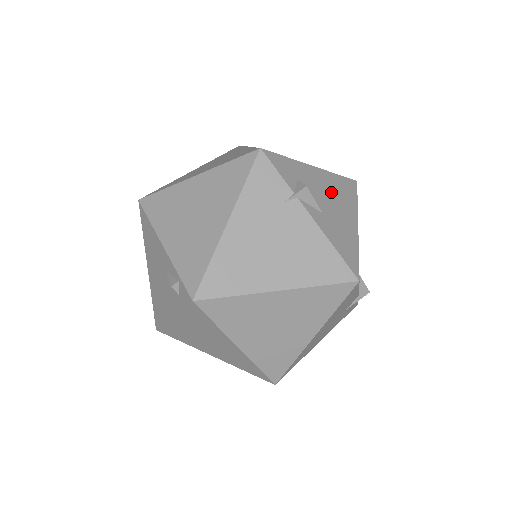
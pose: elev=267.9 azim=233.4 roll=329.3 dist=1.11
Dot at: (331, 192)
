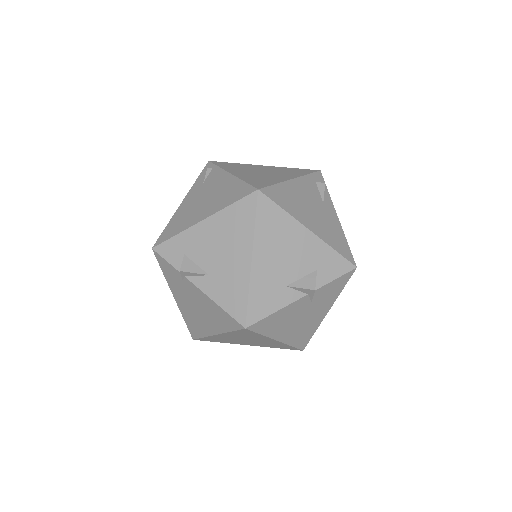
Dot at: (220, 239)
